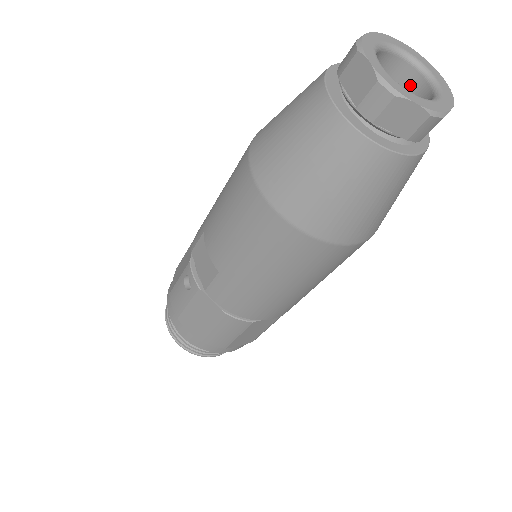
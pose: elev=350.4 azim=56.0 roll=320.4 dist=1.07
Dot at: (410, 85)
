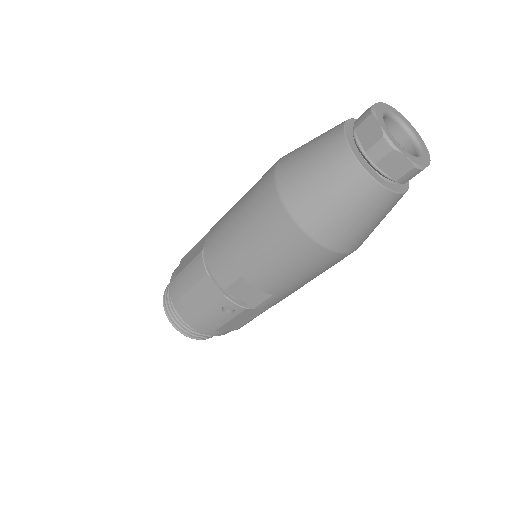
Dot at: occluded
